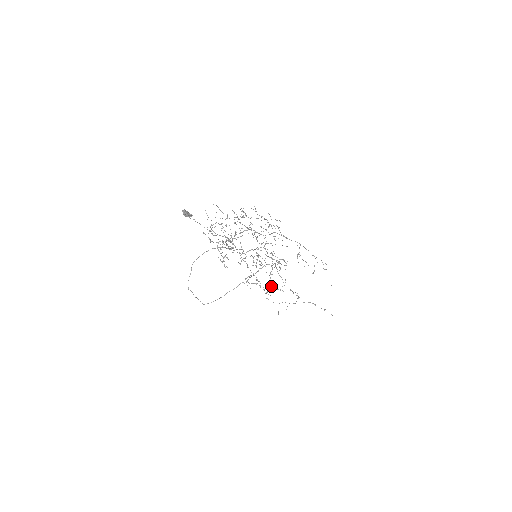
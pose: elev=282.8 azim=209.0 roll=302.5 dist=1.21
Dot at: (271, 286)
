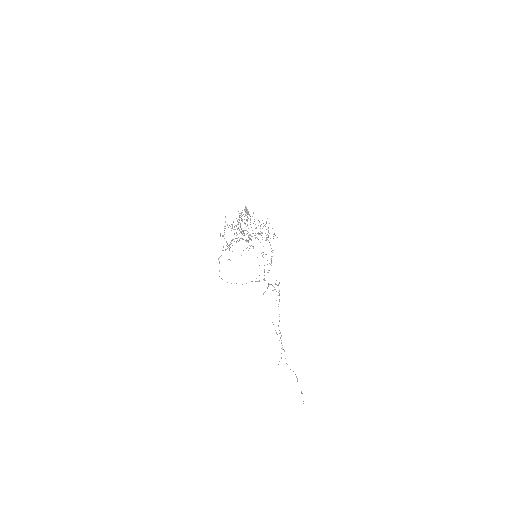
Dot at: occluded
